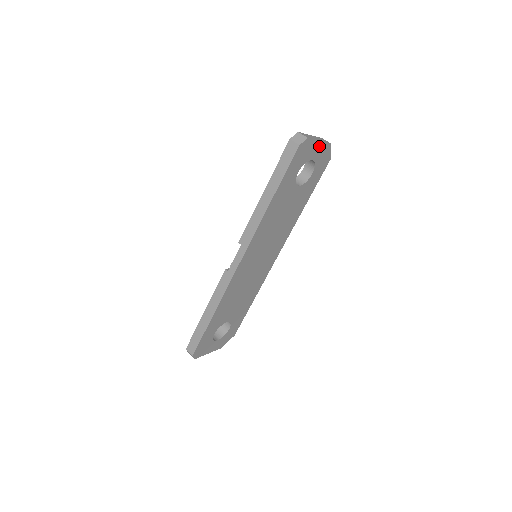
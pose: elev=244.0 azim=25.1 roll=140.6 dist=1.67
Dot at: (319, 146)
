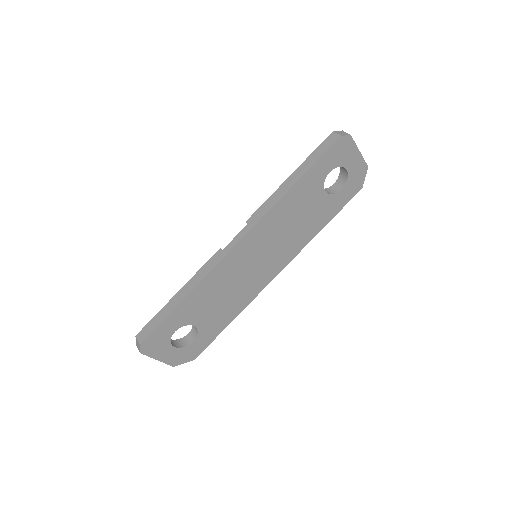
Dot at: (357, 158)
